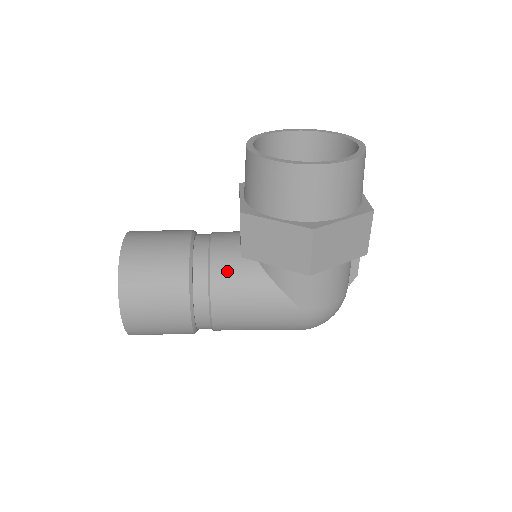
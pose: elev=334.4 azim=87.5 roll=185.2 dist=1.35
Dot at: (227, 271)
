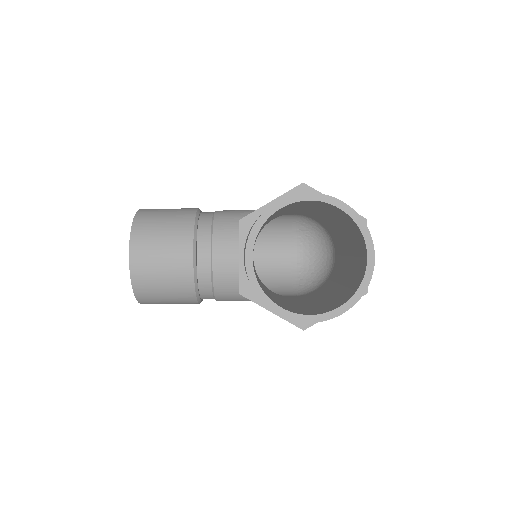
Dot at: (229, 291)
